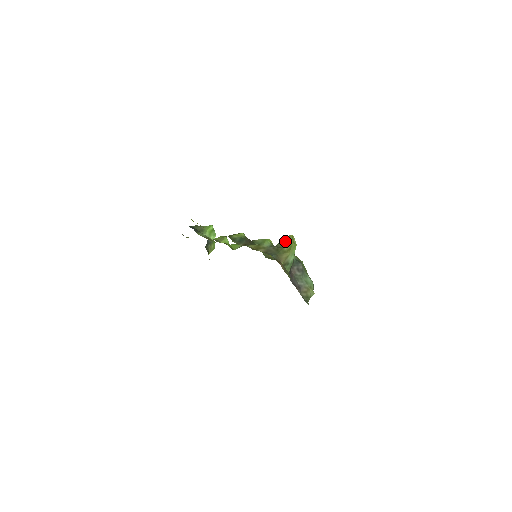
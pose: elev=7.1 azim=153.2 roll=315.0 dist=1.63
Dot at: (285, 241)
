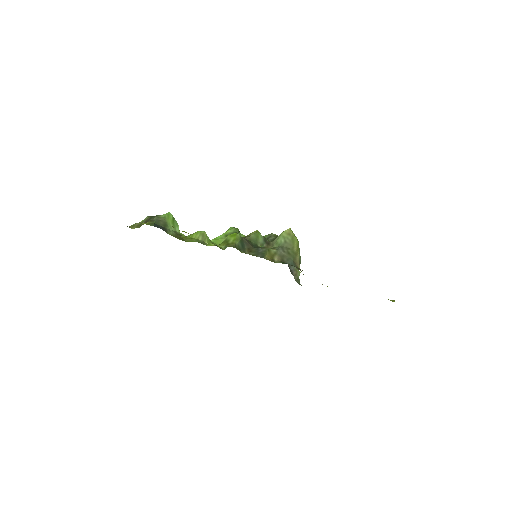
Dot at: (289, 239)
